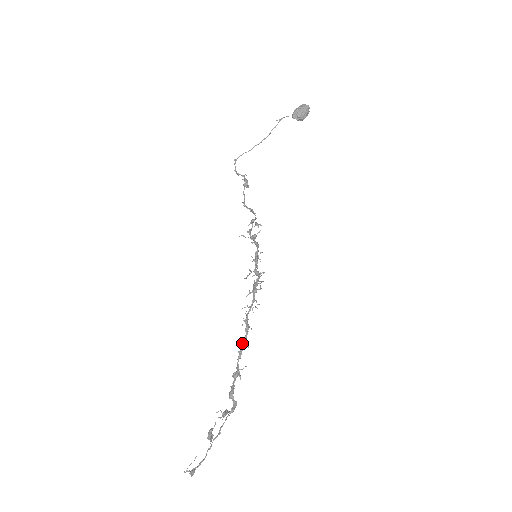
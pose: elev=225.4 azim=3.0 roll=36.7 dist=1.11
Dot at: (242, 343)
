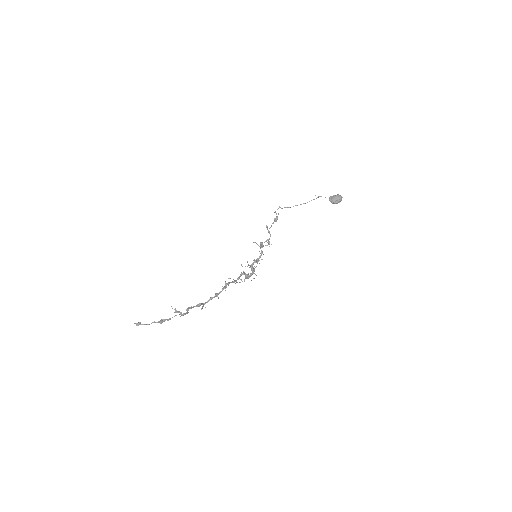
Dot at: (216, 294)
